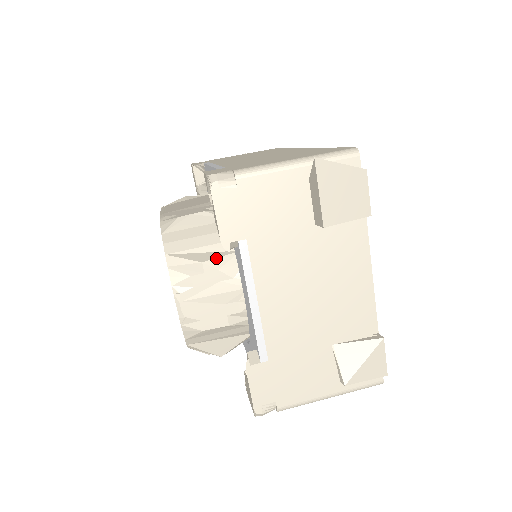
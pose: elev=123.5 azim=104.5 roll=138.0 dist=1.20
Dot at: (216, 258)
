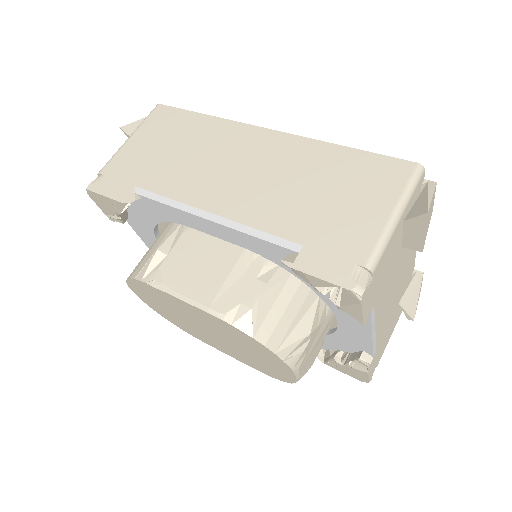
Dot at: (314, 319)
